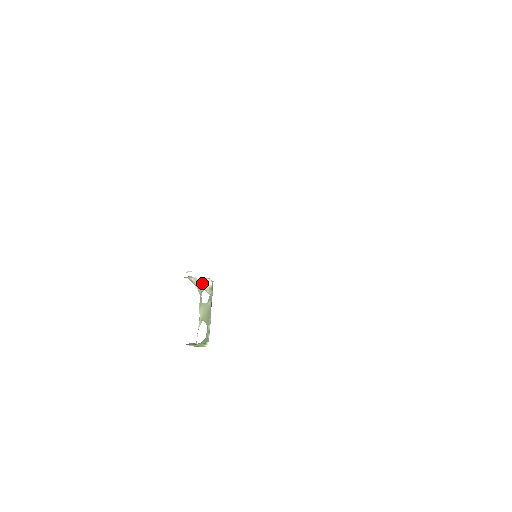
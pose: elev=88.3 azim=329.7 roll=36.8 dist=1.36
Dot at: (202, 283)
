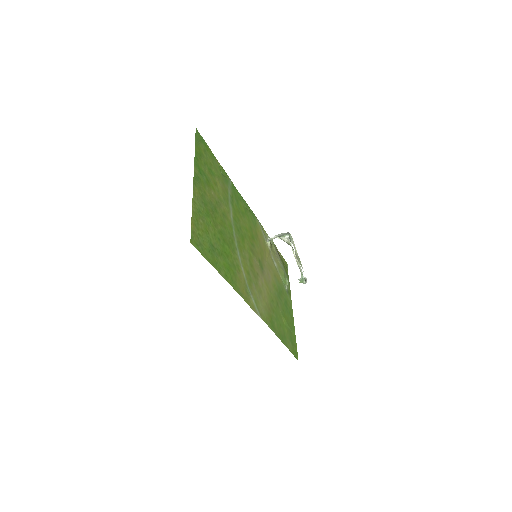
Dot at: (283, 240)
